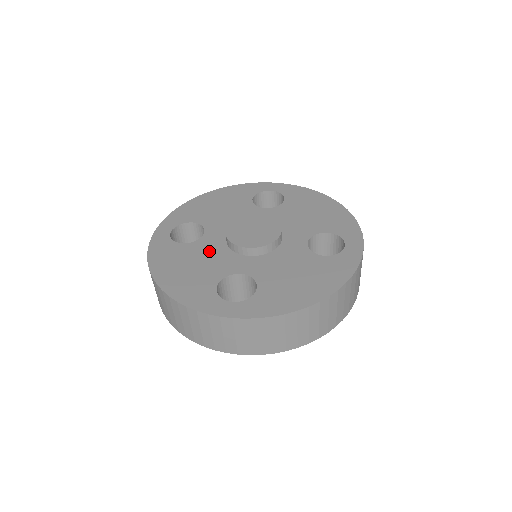
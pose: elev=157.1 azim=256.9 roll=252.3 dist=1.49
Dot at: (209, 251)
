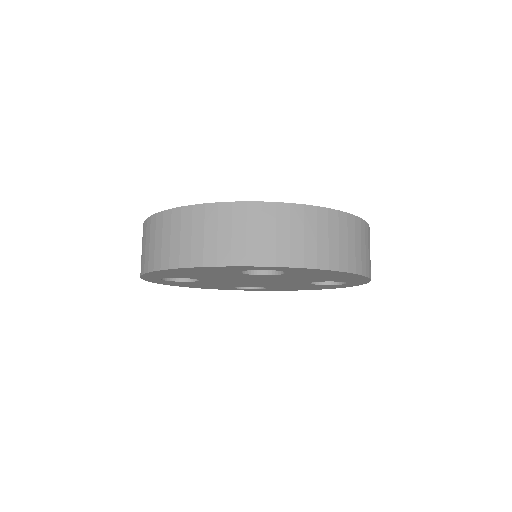
Dot at: occluded
